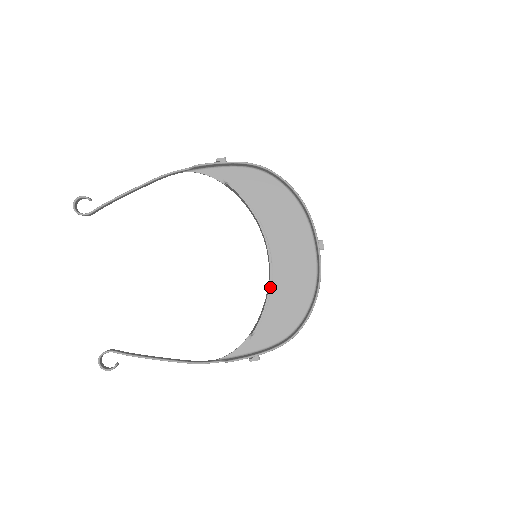
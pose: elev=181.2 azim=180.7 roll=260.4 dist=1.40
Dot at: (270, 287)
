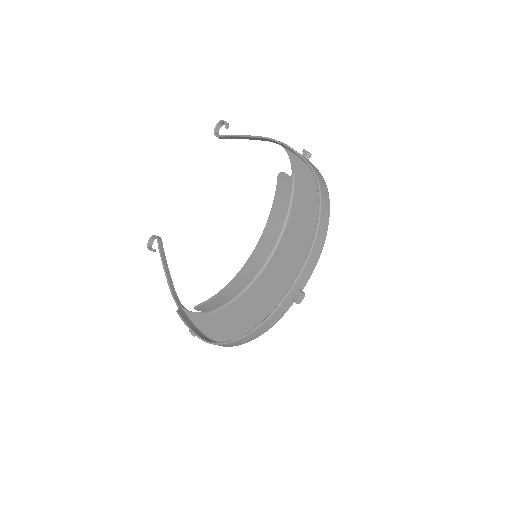
Dot at: (228, 285)
